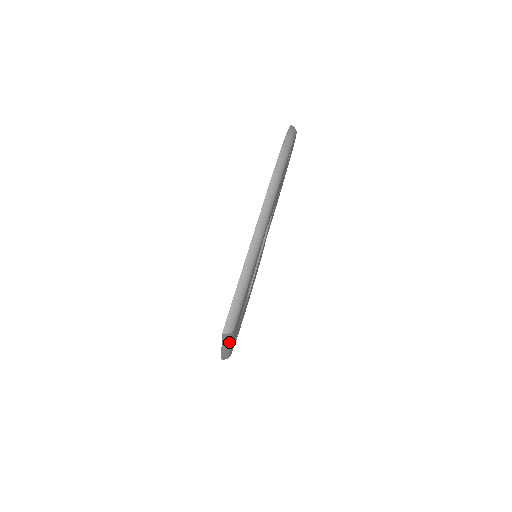
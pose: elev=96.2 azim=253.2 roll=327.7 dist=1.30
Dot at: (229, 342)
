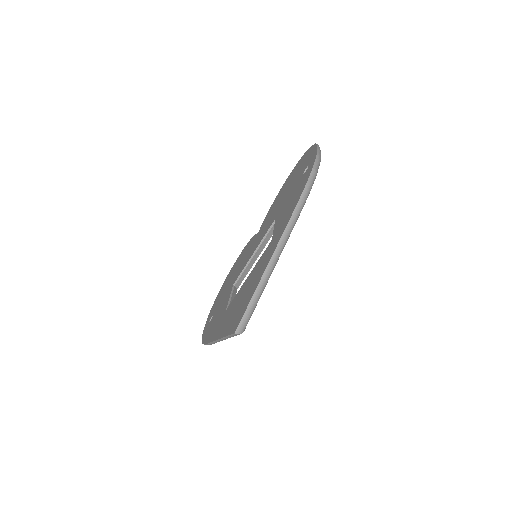
Dot at: occluded
